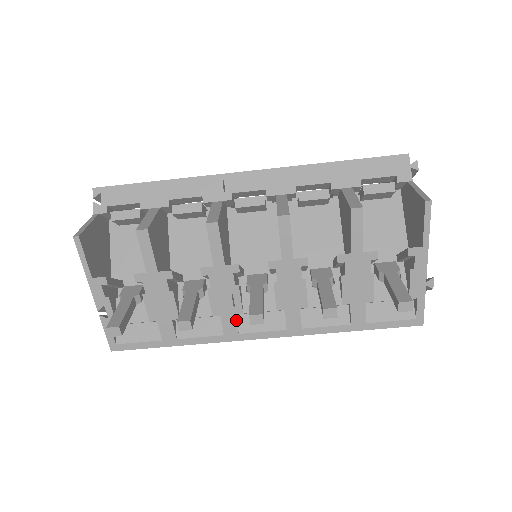
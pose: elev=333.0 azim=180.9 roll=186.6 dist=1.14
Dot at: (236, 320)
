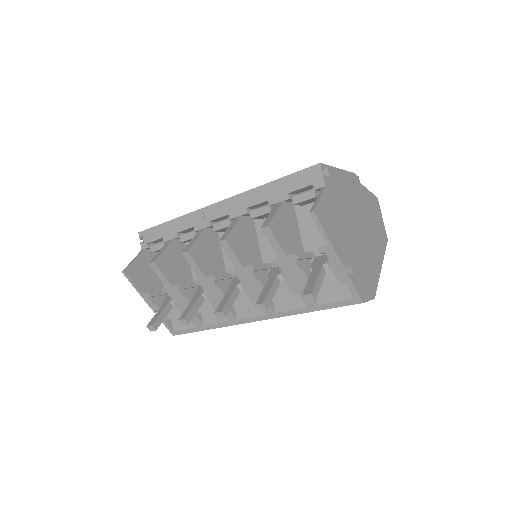
Dot at: (231, 311)
